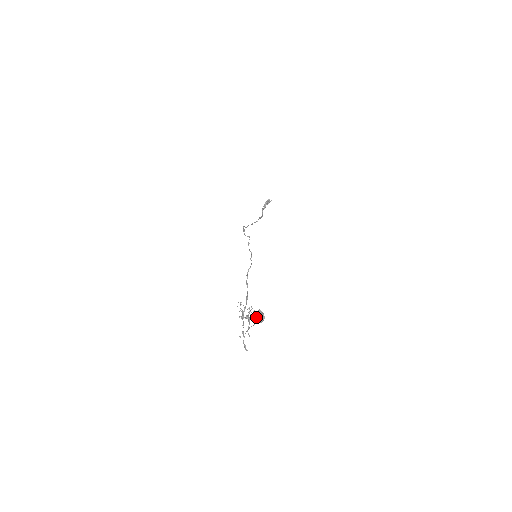
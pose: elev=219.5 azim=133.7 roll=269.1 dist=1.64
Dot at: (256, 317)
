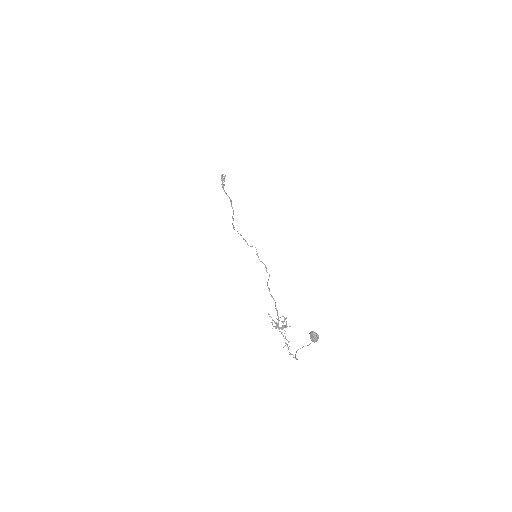
Dot at: (311, 339)
